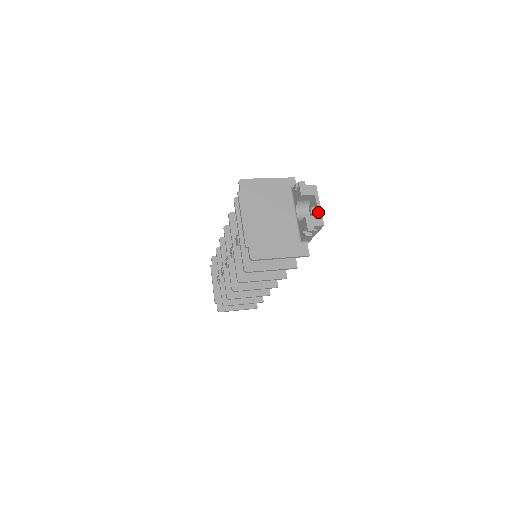
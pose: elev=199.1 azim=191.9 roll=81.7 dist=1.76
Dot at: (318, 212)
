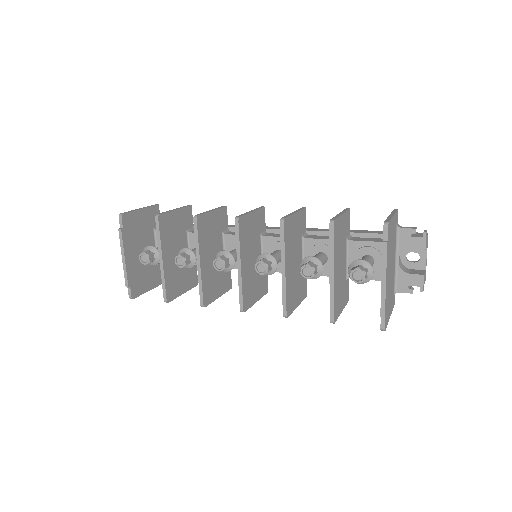
Dot at: occluded
